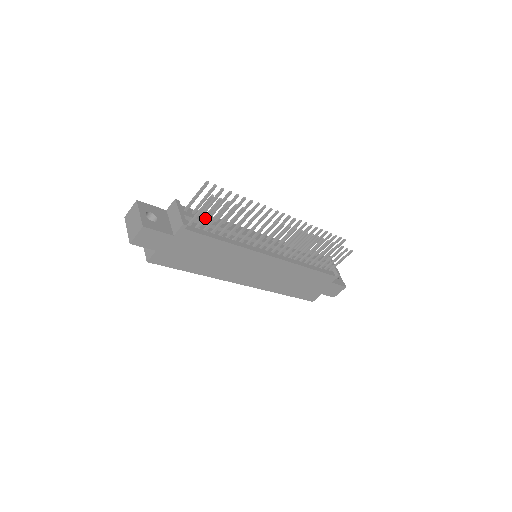
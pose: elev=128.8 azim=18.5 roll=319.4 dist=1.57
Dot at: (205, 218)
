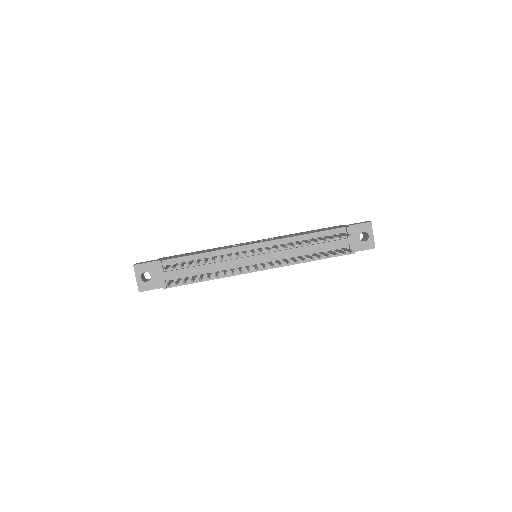
Dot at: occluded
